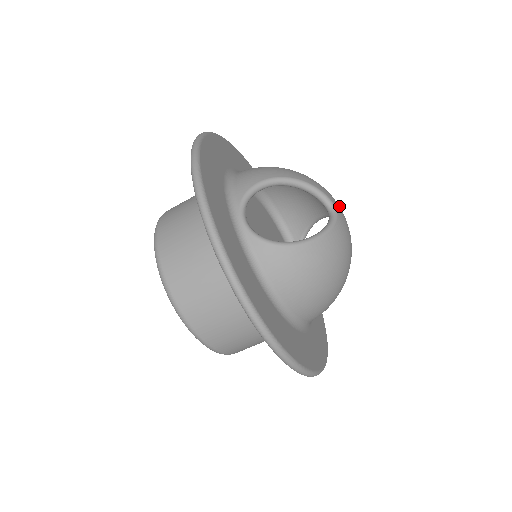
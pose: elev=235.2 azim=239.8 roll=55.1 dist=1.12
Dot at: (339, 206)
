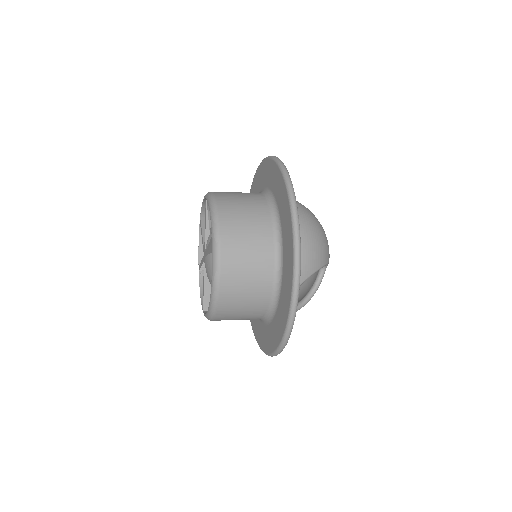
Dot at: occluded
